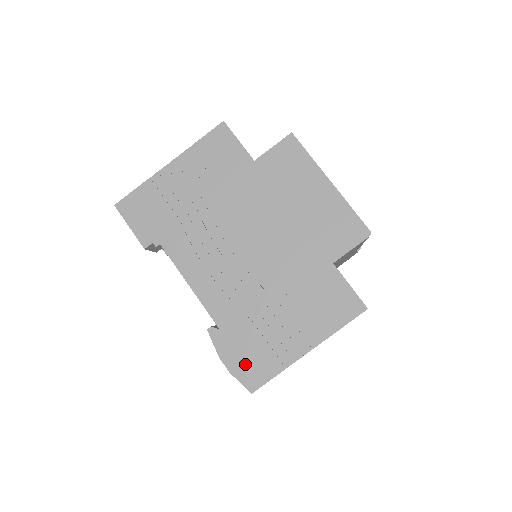
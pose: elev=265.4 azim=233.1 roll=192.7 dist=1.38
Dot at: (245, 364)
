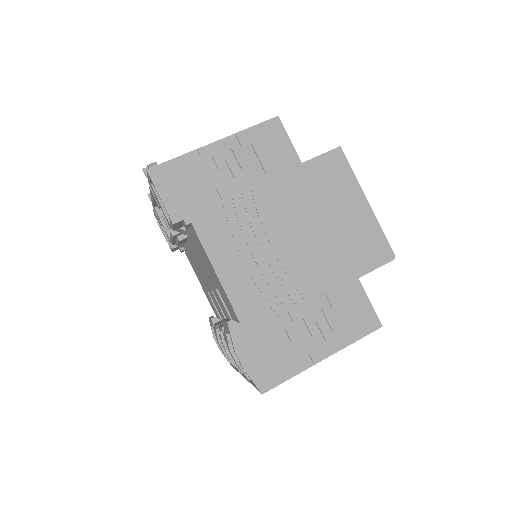
Dot at: (261, 363)
